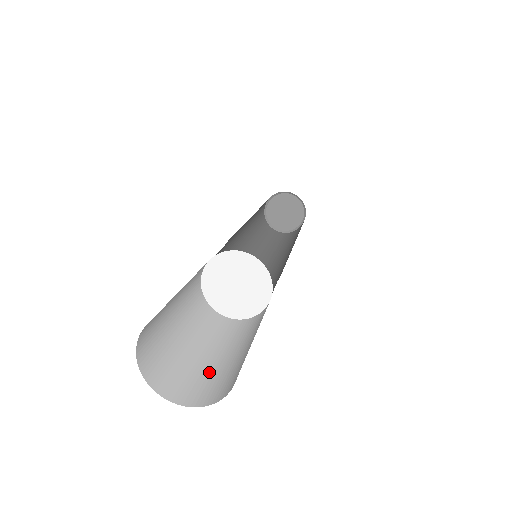
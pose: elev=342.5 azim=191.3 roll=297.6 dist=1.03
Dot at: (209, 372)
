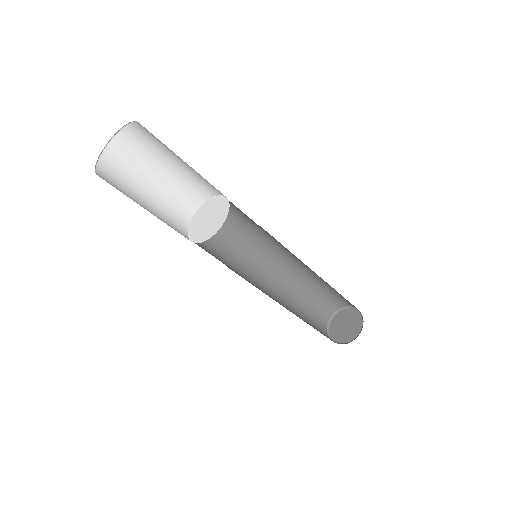
Dot at: occluded
